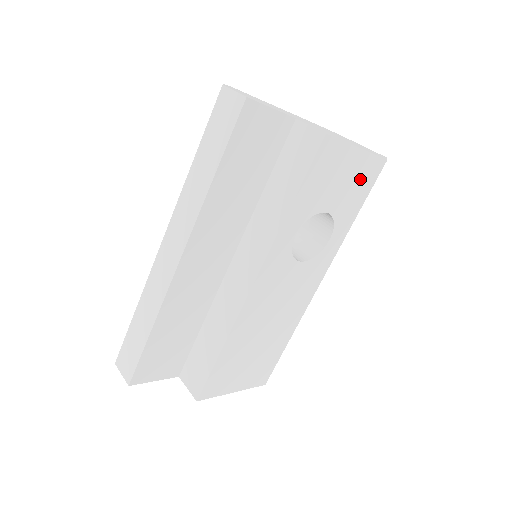
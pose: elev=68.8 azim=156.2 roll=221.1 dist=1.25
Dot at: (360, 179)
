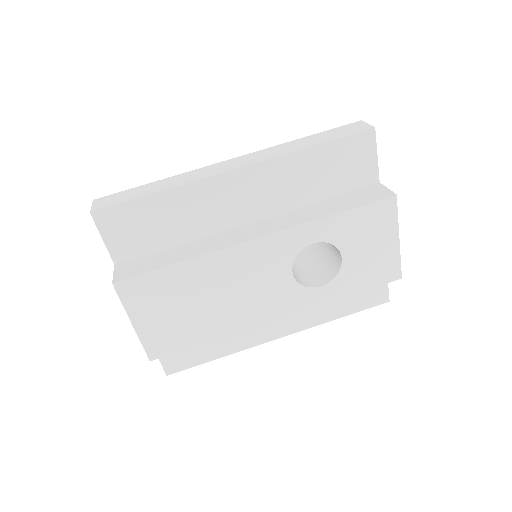
Dot at: (378, 266)
